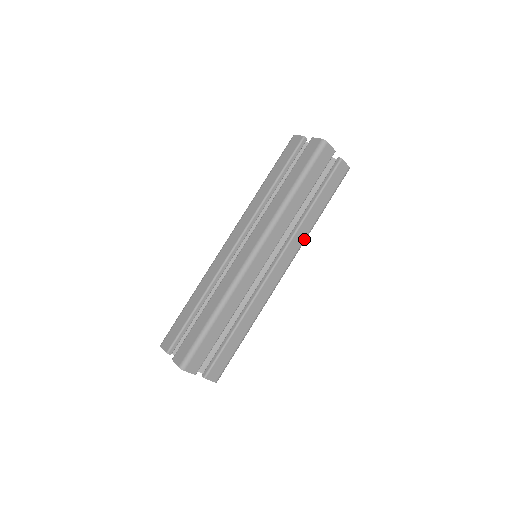
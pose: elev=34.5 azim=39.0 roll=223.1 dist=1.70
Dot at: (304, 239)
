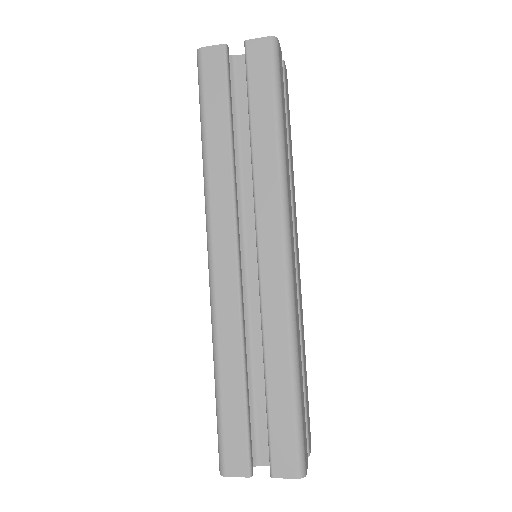
Dot at: (294, 196)
